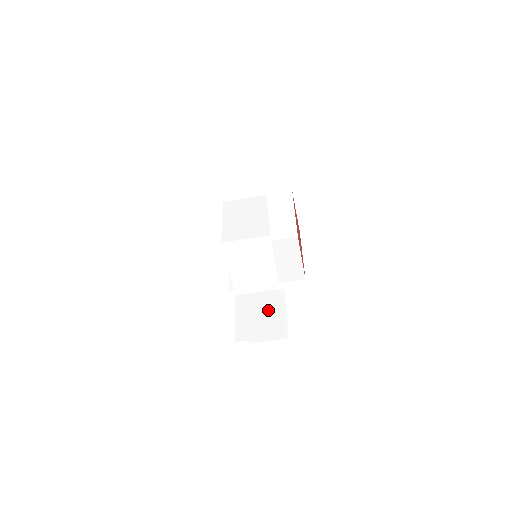
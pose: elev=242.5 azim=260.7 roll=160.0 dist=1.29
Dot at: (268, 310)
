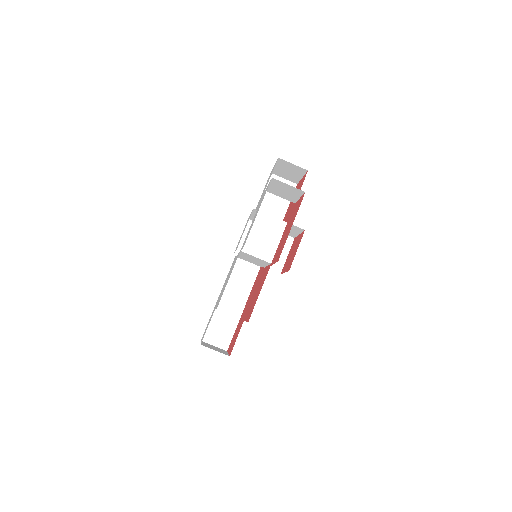
Dot at: occluded
